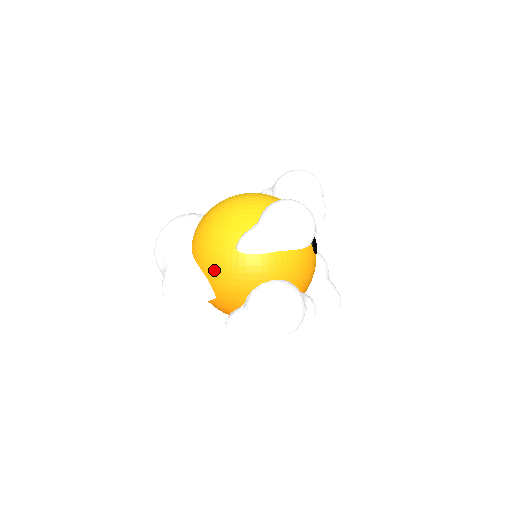
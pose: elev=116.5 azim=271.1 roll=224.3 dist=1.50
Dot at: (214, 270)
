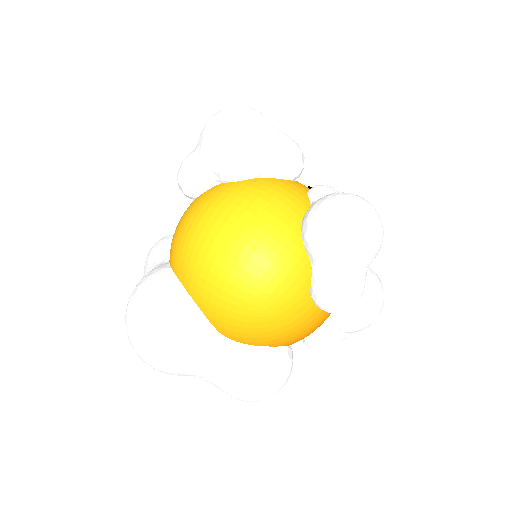
Dot at: (291, 338)
